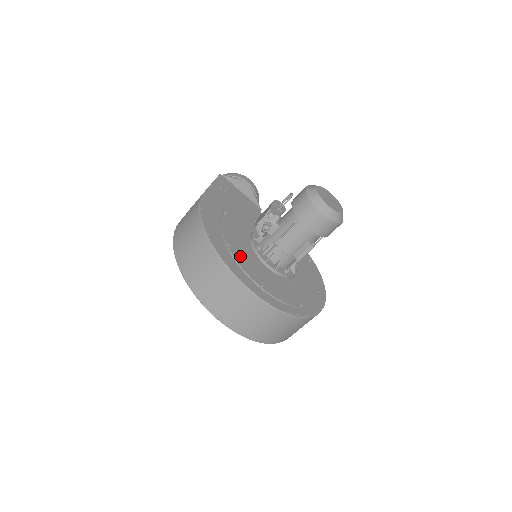
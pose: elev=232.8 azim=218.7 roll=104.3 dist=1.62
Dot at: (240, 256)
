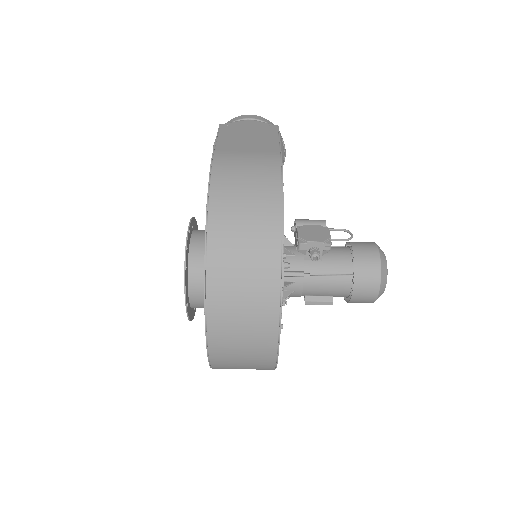
Dot at: occluded
